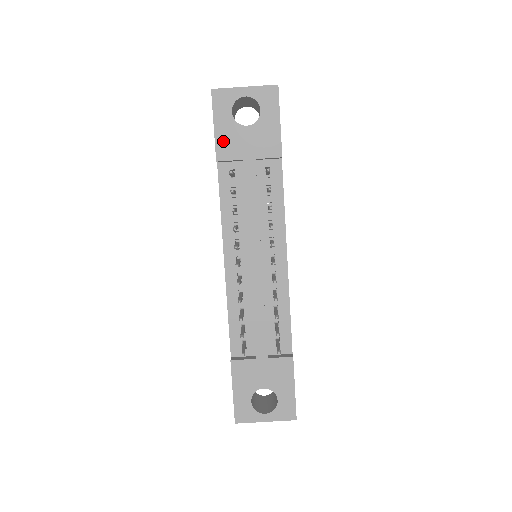
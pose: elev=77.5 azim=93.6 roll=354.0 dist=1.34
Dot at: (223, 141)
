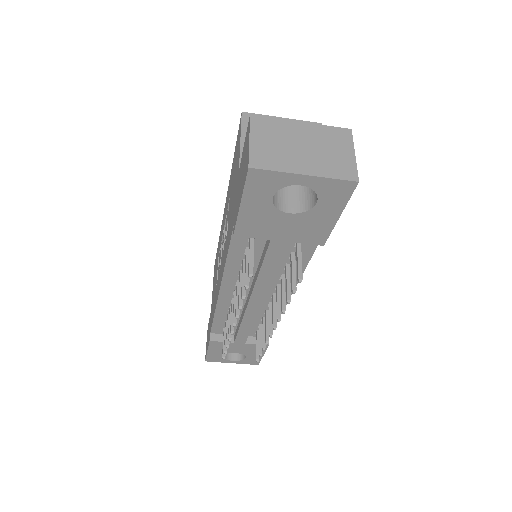
Dot at: (249, 221)
